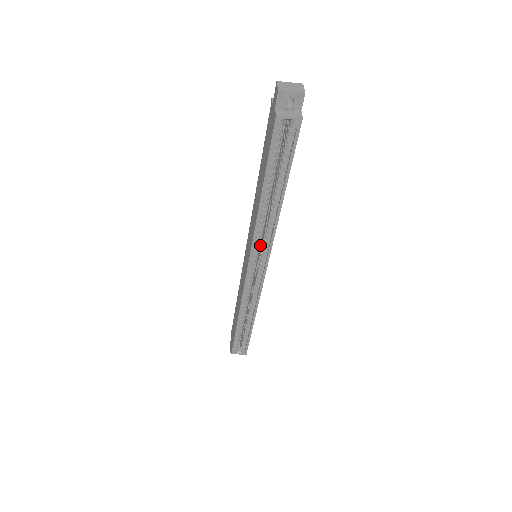
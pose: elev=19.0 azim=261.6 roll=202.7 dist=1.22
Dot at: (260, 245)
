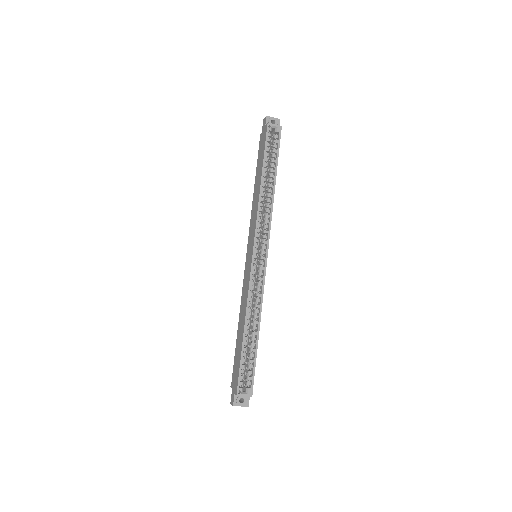
Dot at: (259, 242)
